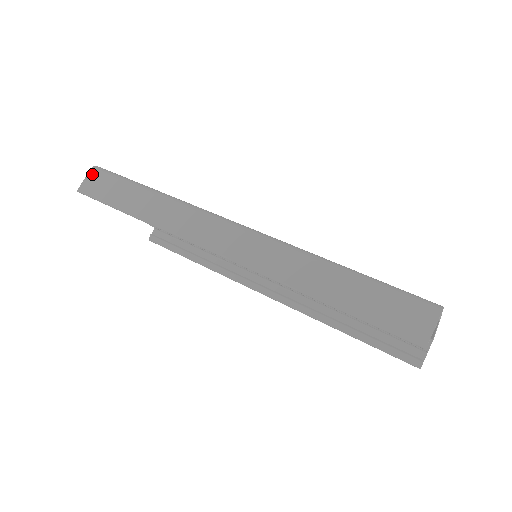
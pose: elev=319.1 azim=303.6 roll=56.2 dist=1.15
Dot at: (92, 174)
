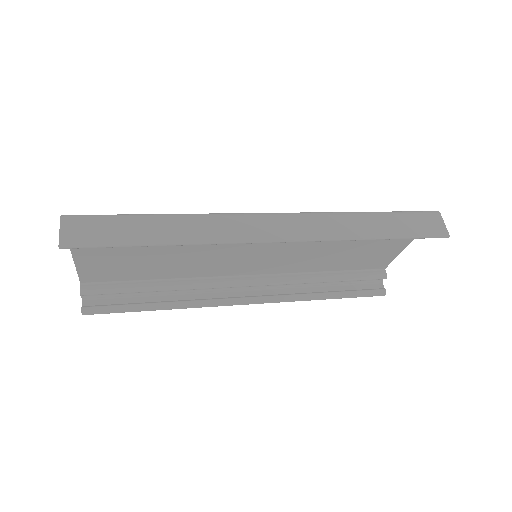
Dot at: (68, 223)
